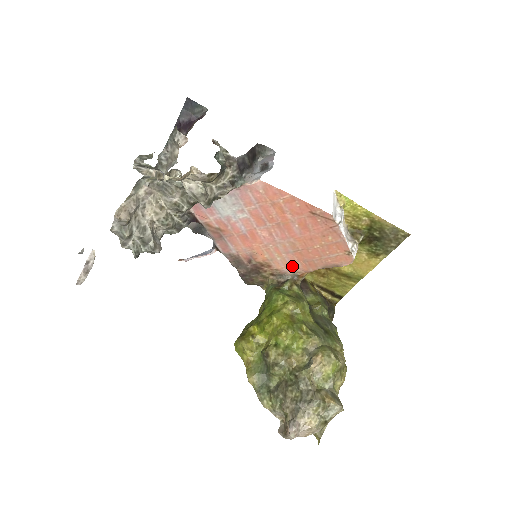
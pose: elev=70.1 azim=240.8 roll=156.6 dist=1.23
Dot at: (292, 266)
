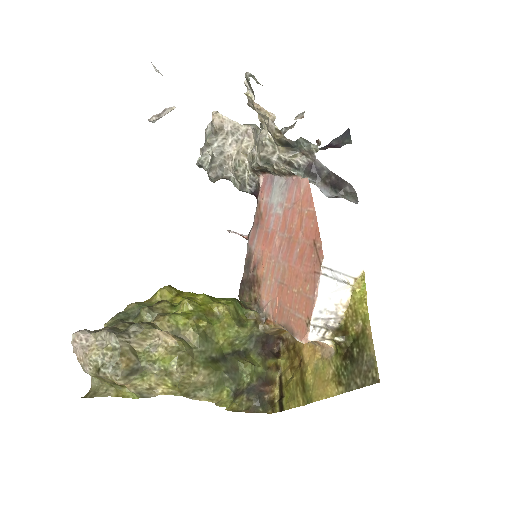
Dot at: (270, 302)
